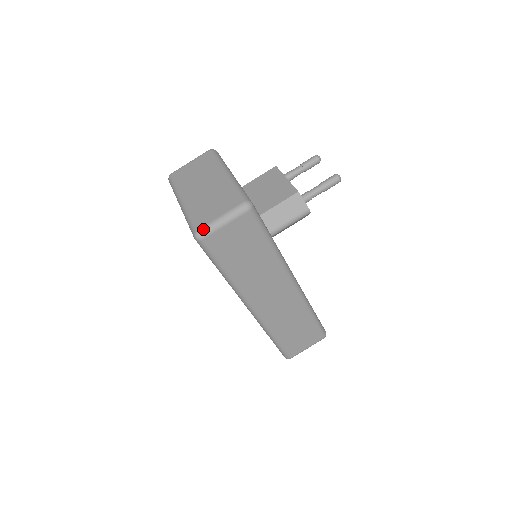
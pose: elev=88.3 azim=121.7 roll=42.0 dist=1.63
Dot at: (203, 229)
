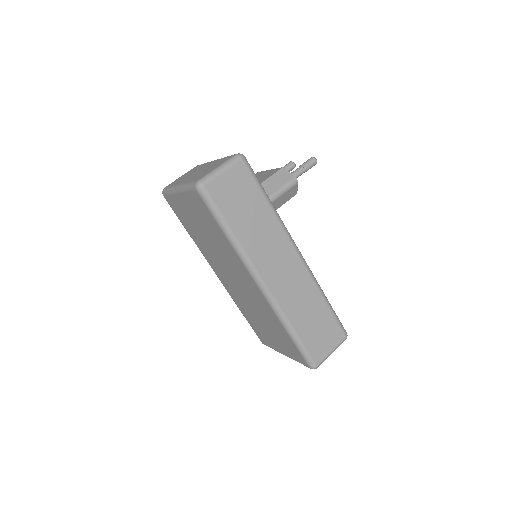
Dot at: (203, 178)
